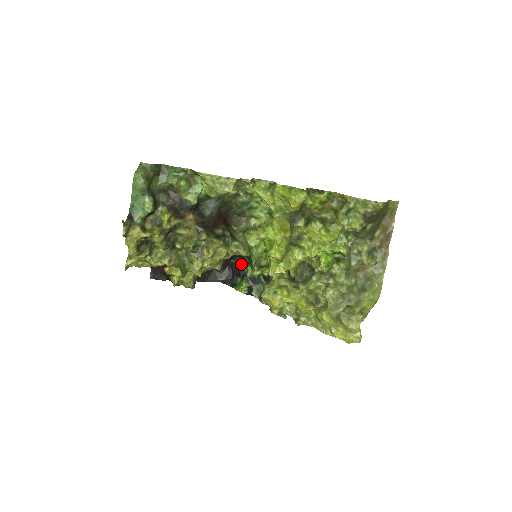
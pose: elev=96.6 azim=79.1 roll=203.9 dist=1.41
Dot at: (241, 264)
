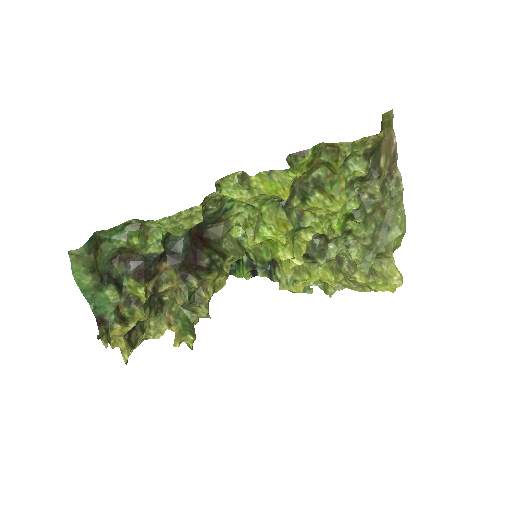
Dot at: occluded
